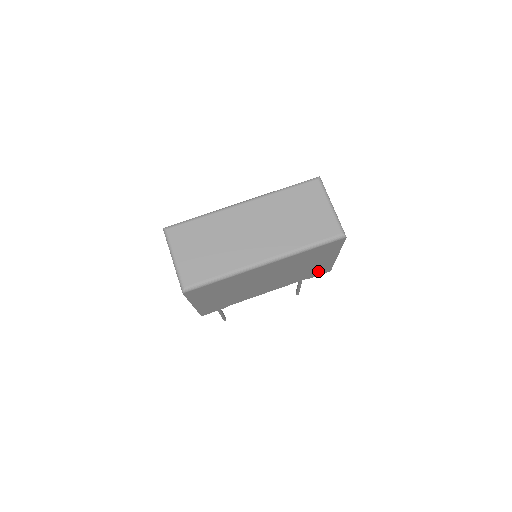
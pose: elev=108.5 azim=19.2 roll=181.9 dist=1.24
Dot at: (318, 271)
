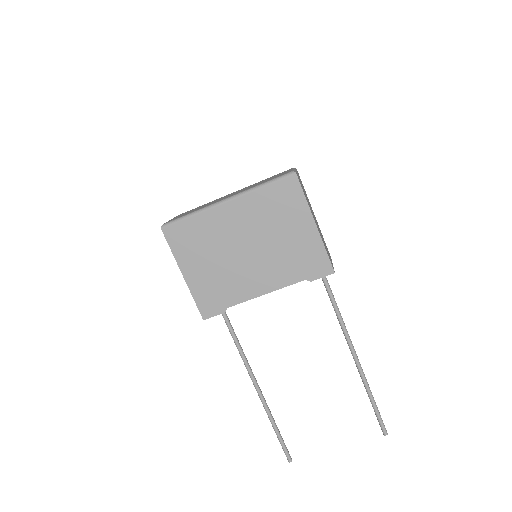
Dot at: (313, 262)
